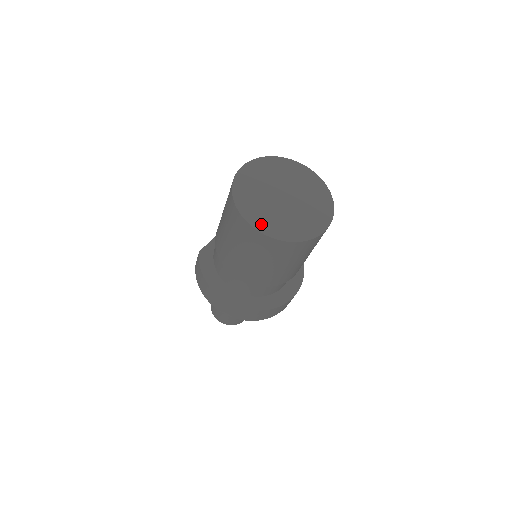
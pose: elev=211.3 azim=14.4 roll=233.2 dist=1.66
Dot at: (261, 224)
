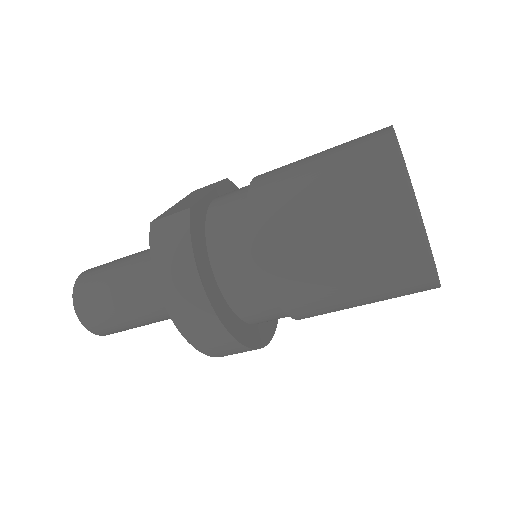
Dot at: (424, 236)
